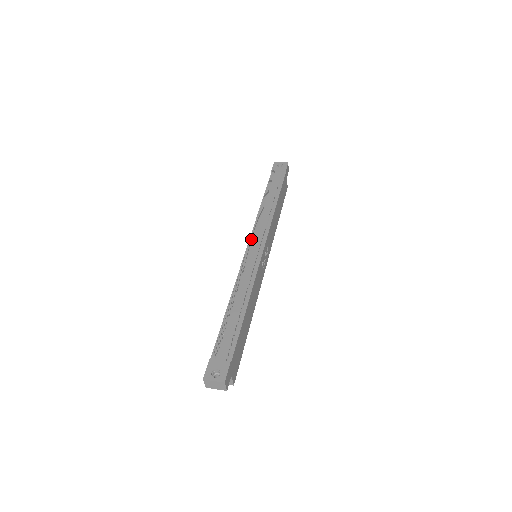
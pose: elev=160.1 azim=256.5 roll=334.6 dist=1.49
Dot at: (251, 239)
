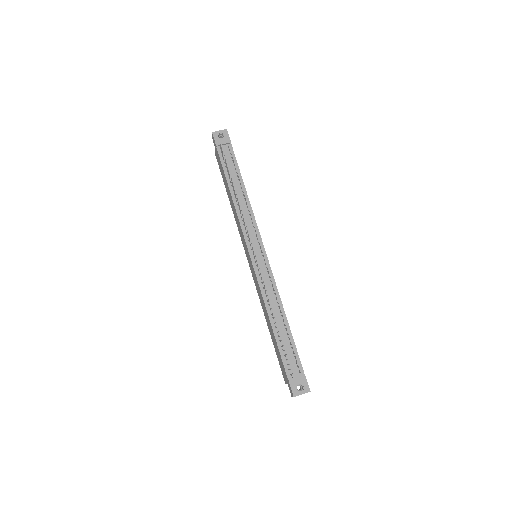
Dot at: (252, 248)
